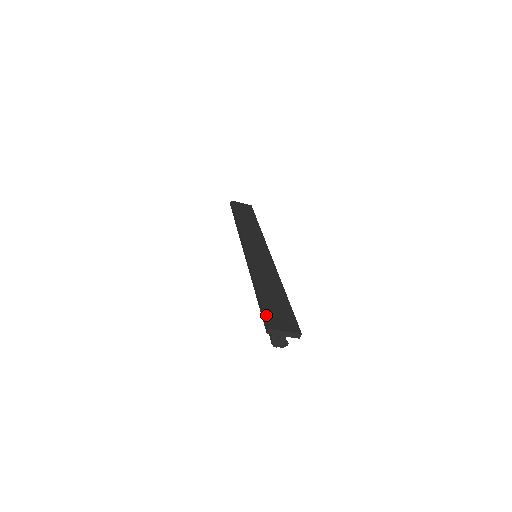
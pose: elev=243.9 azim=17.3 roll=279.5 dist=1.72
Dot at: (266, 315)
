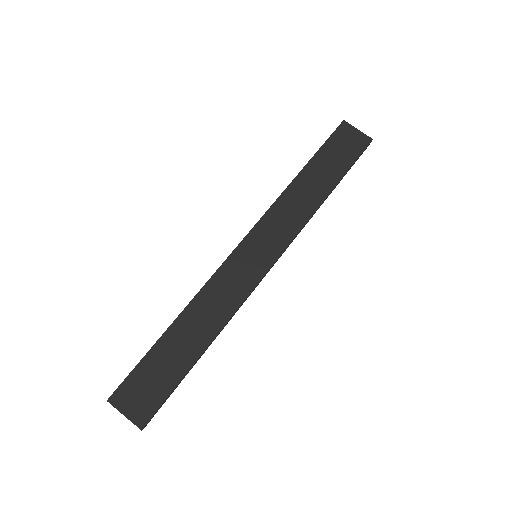
Dot at: (128, 378)
